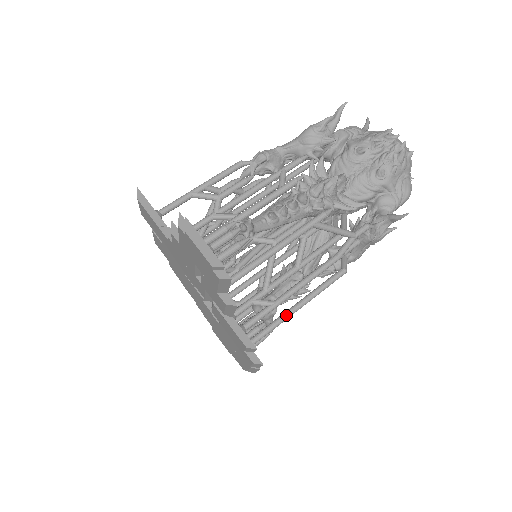
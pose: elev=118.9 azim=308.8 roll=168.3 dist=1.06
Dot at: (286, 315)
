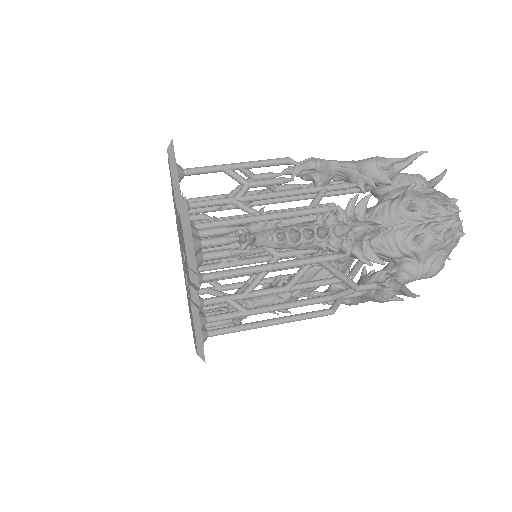
Dot at: (254, 325)
